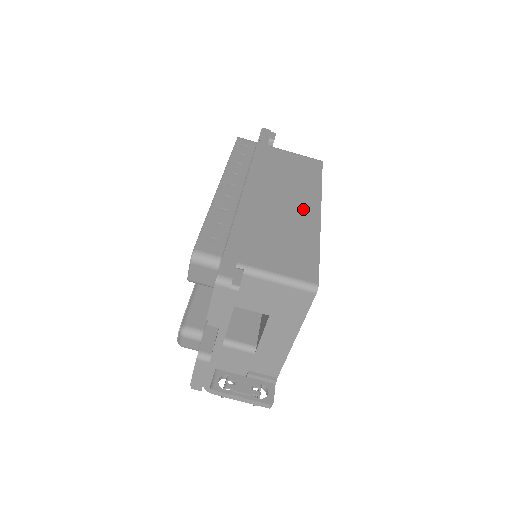
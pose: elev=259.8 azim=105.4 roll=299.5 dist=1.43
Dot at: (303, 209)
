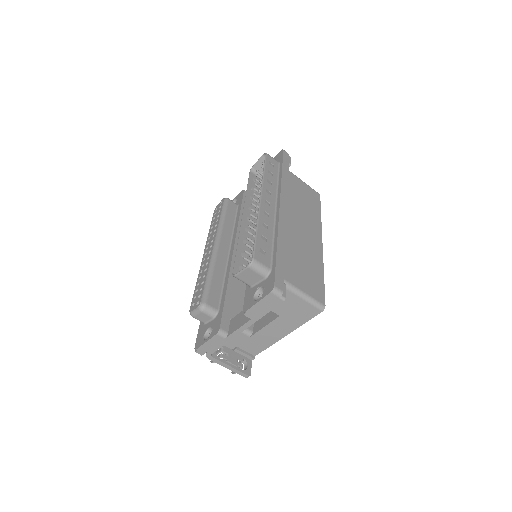
Dot at: (312, 238)
